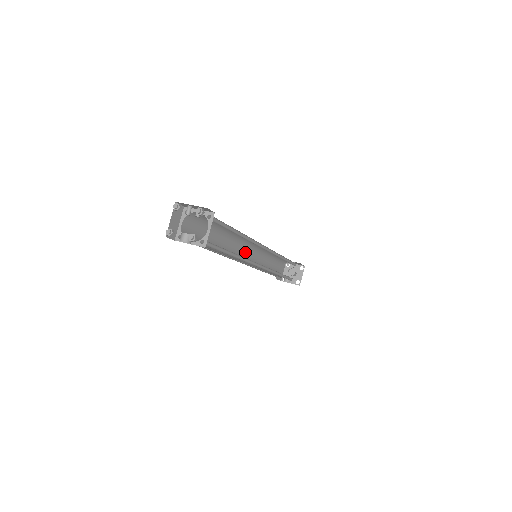
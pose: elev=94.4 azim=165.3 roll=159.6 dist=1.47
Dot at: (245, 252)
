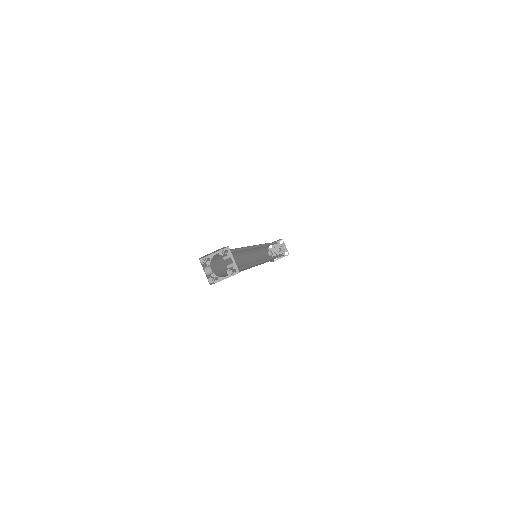
Dot at: occluded
